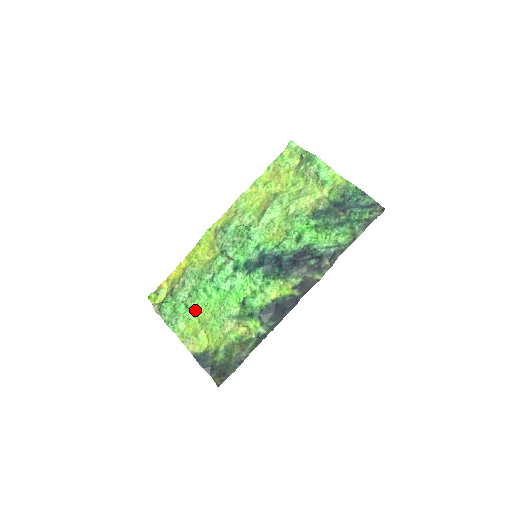
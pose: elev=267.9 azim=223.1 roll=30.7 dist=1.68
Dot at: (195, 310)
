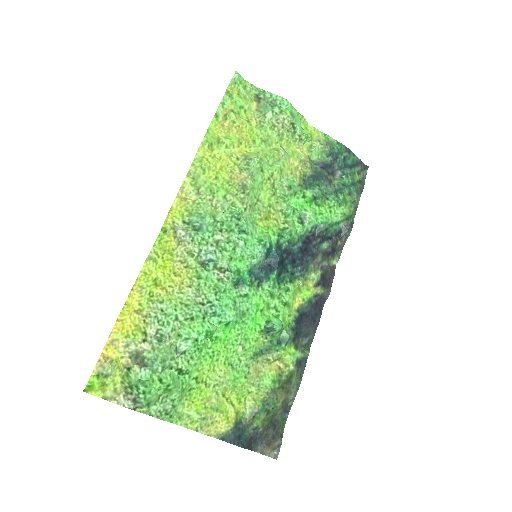
Dot at: (195, 371)
